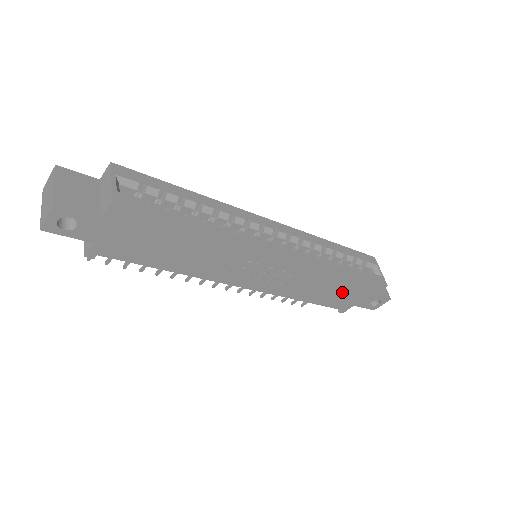
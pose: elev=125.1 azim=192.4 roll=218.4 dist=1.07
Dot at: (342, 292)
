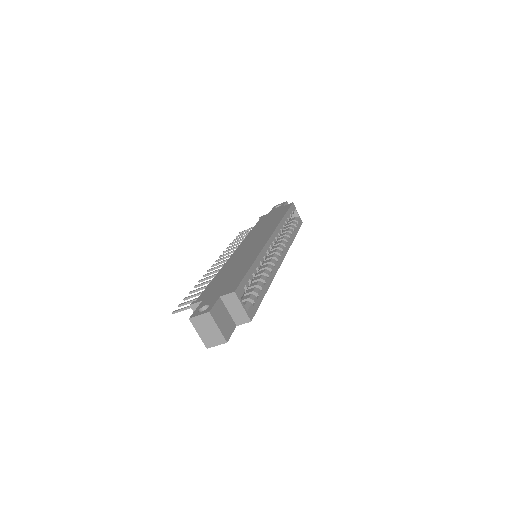
Dot at: occluded
